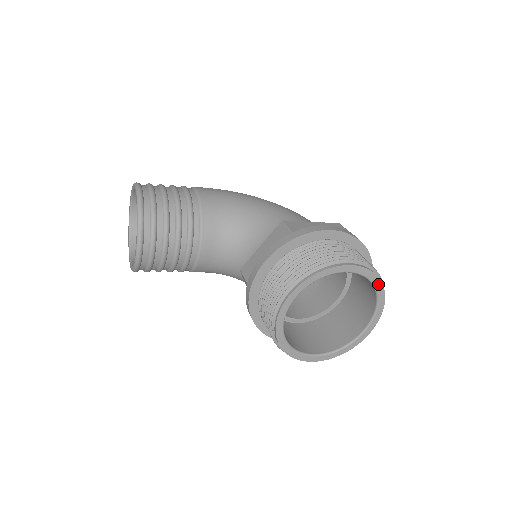
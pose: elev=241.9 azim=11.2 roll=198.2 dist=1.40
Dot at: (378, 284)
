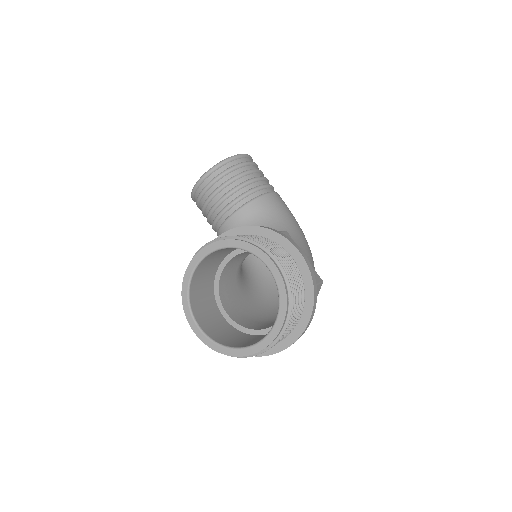
Dot at: (282, 312)
